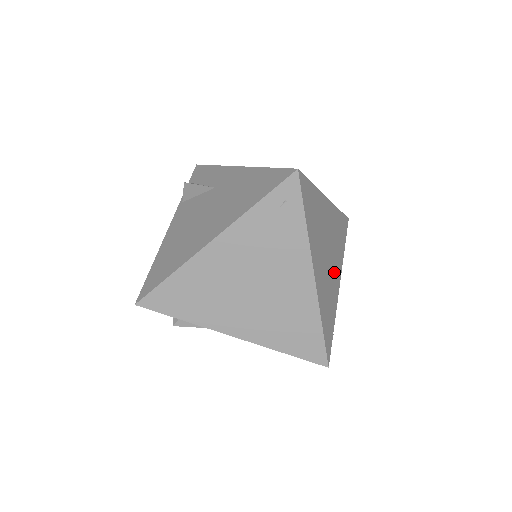
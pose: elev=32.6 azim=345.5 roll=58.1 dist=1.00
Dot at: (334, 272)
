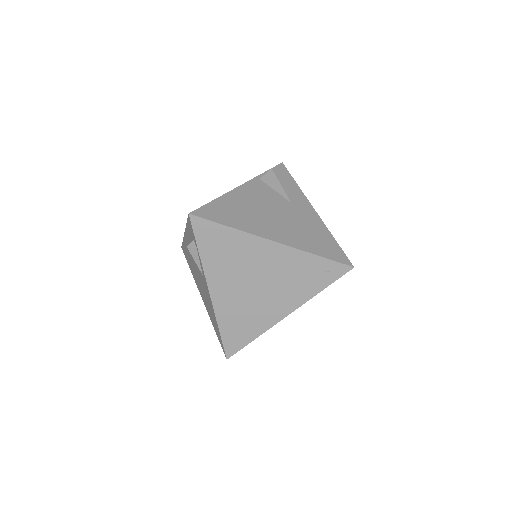
Dot at: occluded
